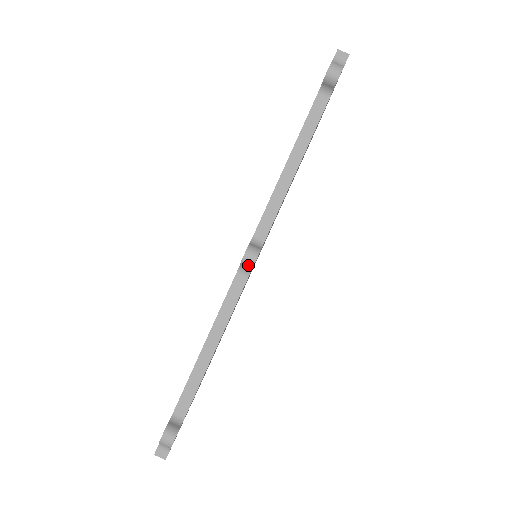
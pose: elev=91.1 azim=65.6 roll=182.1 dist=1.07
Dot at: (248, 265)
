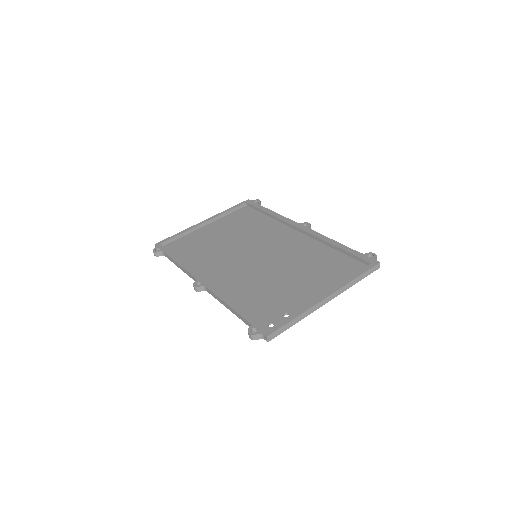
Dot at: occluded
